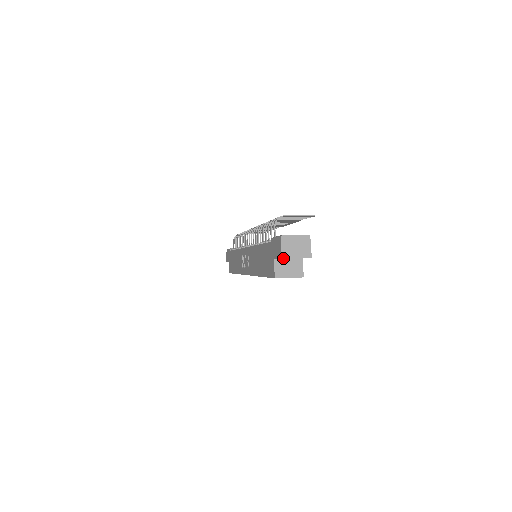
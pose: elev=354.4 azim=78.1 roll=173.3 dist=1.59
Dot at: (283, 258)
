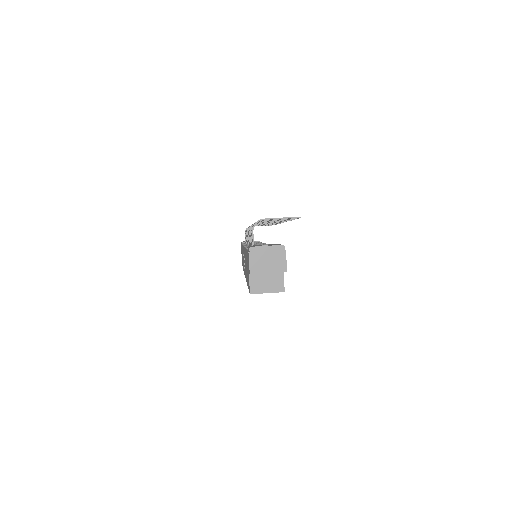
Dot at: occluded
